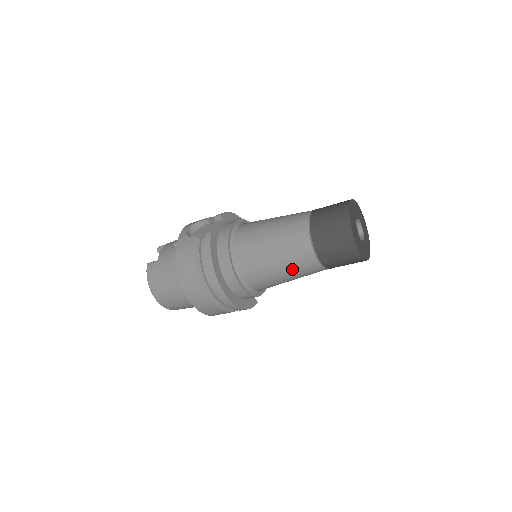
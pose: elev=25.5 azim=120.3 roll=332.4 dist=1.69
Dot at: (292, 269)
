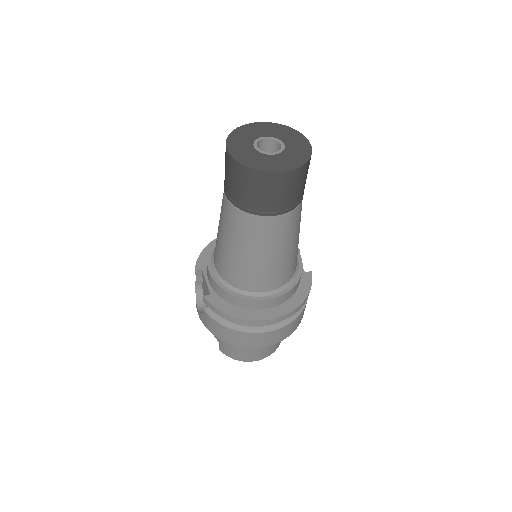
Dot at: (279, 244)
